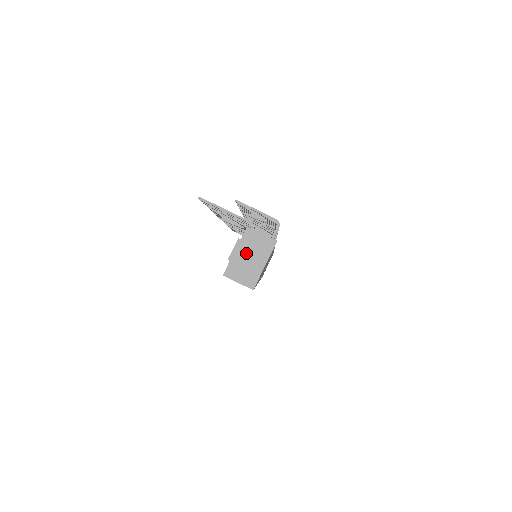
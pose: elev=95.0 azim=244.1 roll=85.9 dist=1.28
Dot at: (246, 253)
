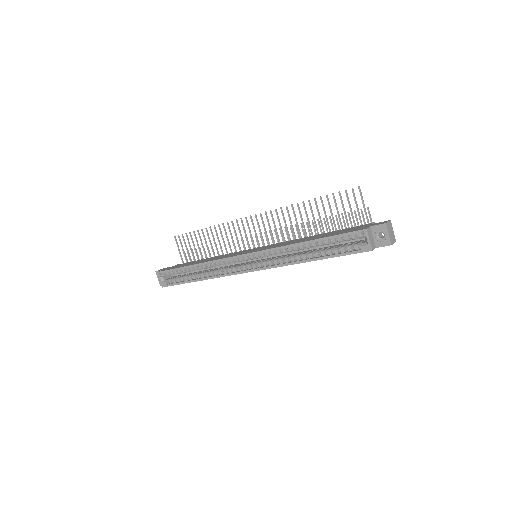
Dot at: (391, 229)
